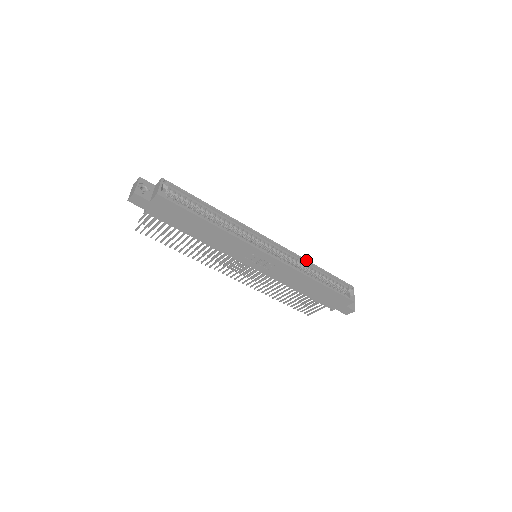
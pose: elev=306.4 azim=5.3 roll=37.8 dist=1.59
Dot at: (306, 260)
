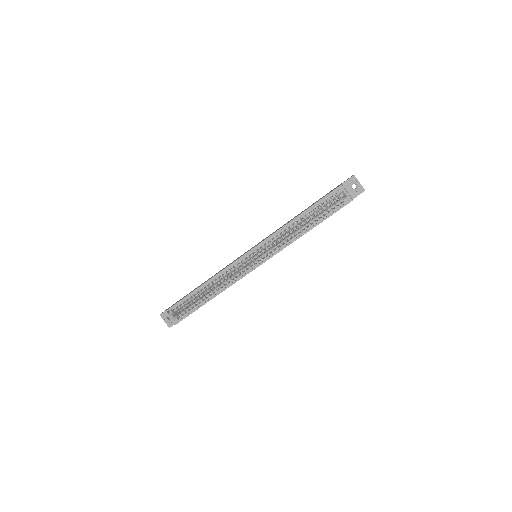
Dot at: (283, 227)
